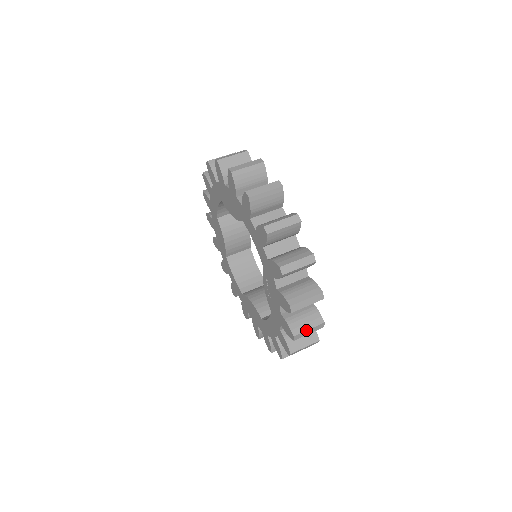
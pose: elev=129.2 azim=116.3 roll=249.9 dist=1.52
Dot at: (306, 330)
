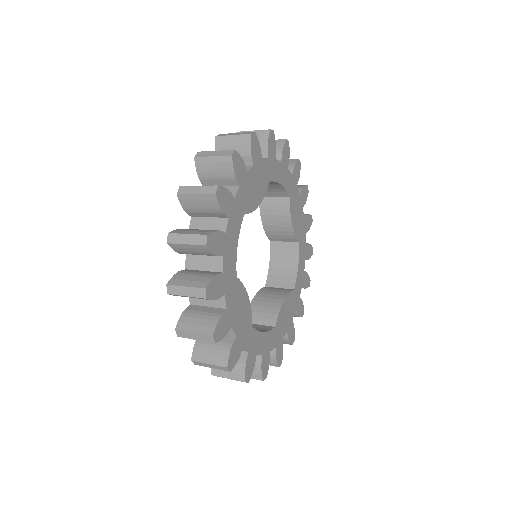
Dot at: (205, 362)
